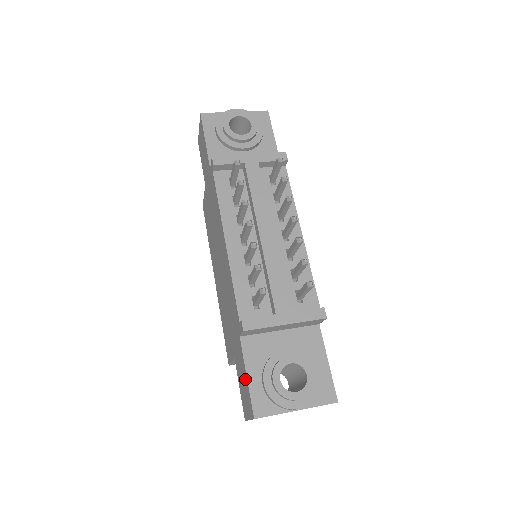
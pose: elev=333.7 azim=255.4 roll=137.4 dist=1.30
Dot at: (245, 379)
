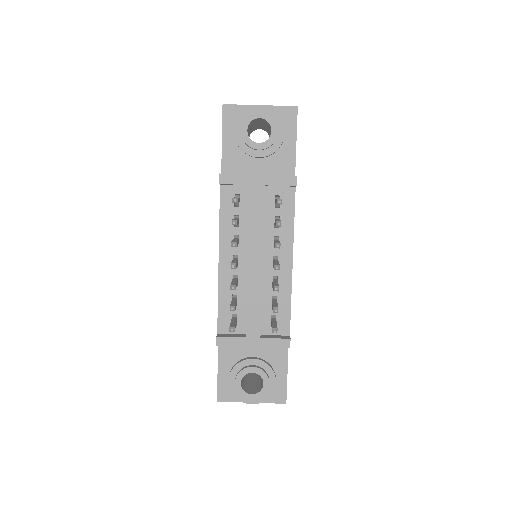
Dot at: occluded
